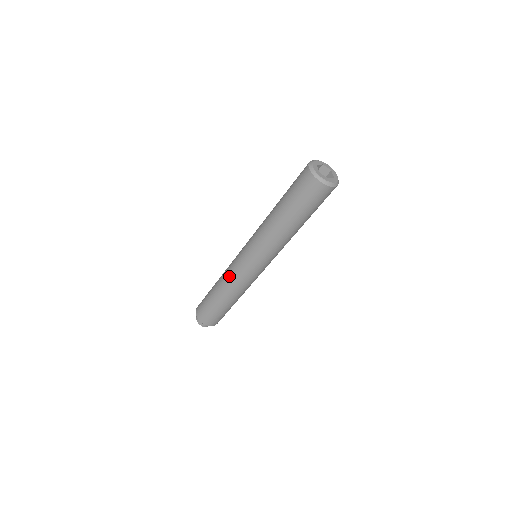
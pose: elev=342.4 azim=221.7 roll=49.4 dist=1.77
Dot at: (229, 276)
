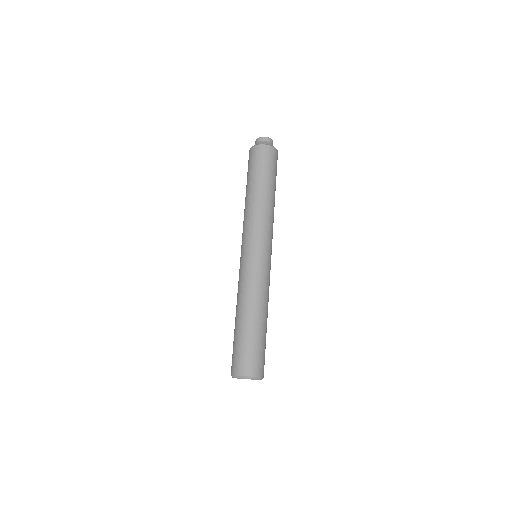
Dot at: (243, 223)
